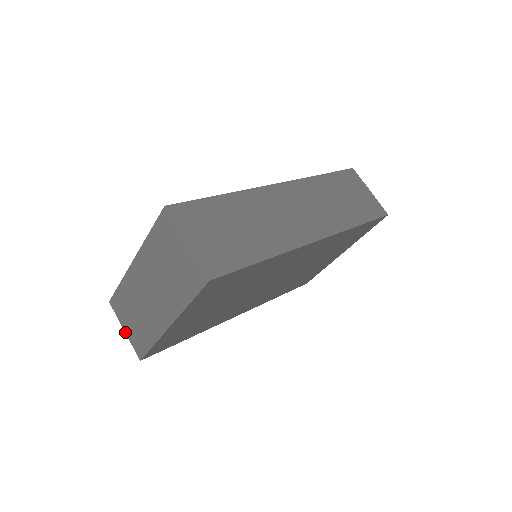
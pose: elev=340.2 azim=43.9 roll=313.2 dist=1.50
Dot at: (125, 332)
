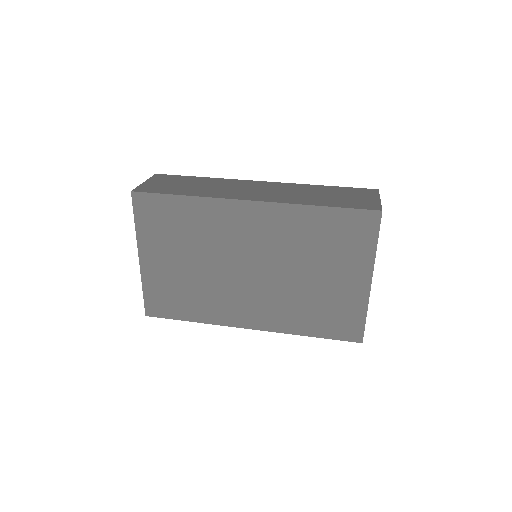
Dot at: occluded
